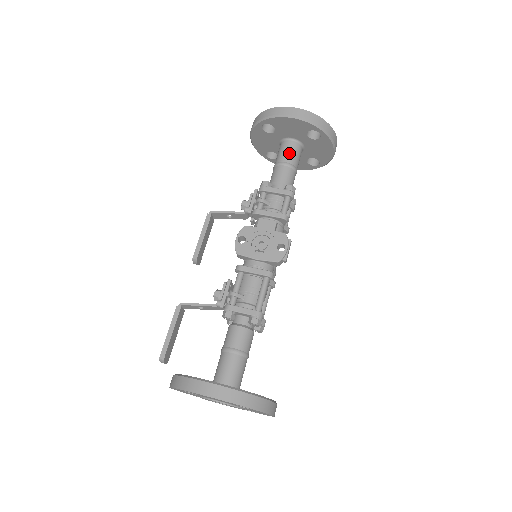
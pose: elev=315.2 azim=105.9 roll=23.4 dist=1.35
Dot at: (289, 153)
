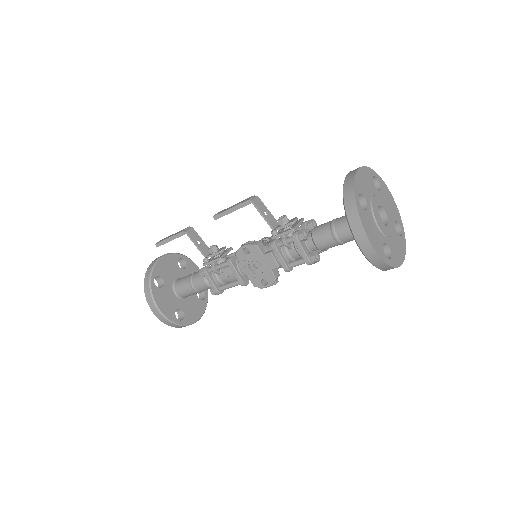
Dot at: (349, 234)
